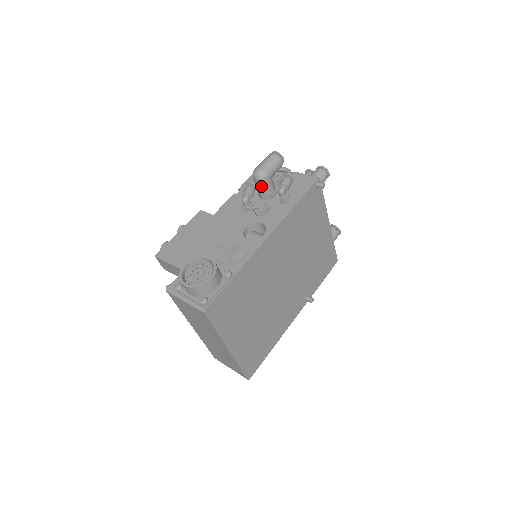
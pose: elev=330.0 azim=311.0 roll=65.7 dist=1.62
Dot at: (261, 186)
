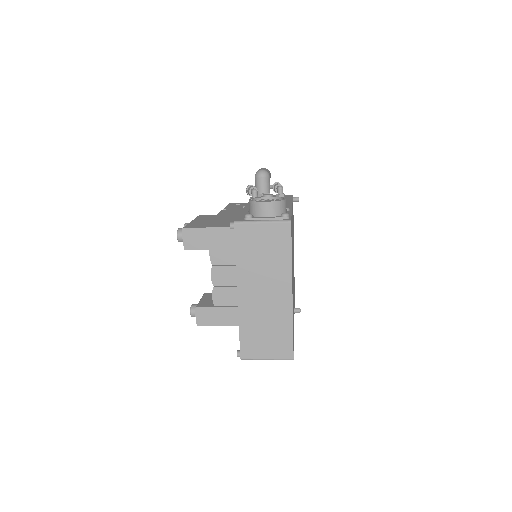
Dot at: (265, 183)
